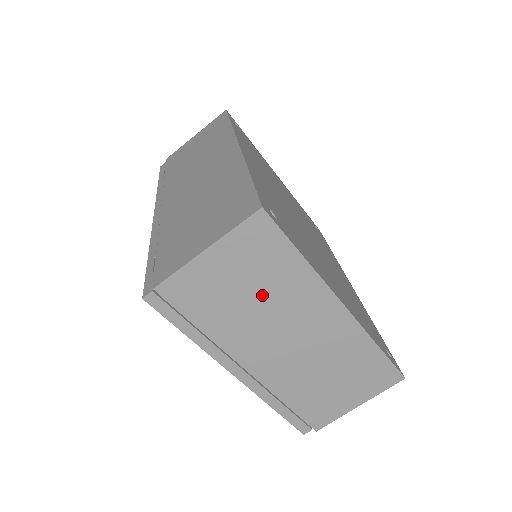
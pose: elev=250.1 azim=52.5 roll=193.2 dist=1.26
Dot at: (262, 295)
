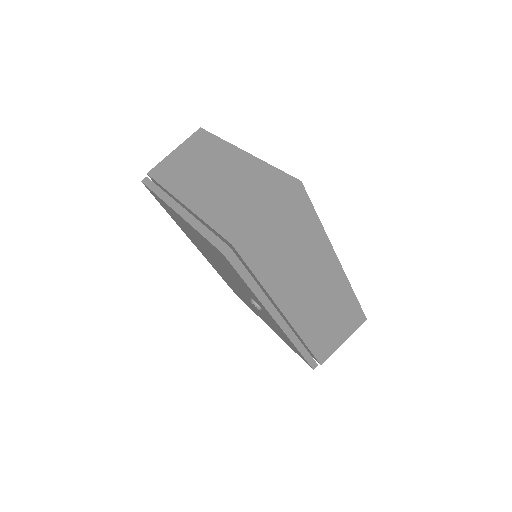
Dot at: (197, 160)
